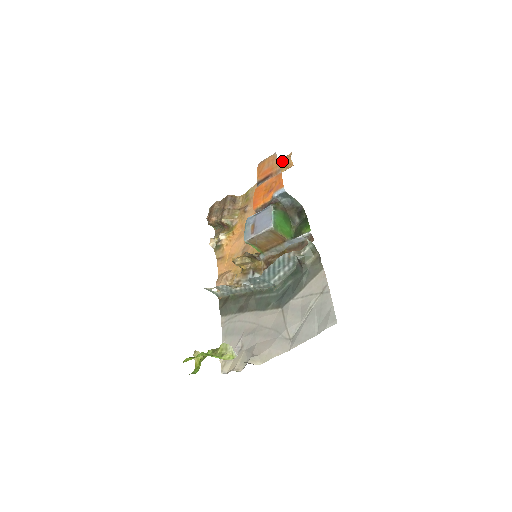
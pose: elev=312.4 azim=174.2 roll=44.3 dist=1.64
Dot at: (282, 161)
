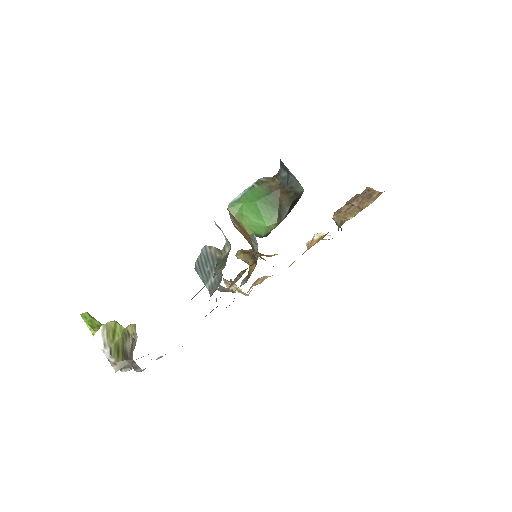
Dot at: occluded
